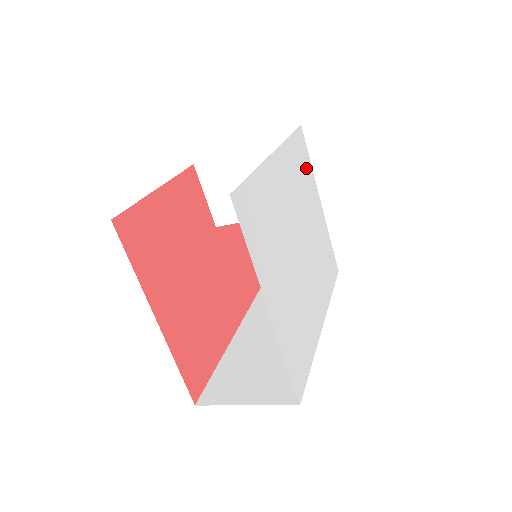
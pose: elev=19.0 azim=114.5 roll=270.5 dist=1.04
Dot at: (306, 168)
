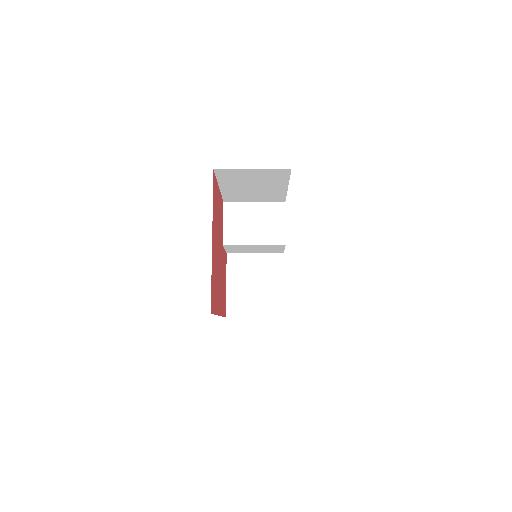
Dot at: occluded
